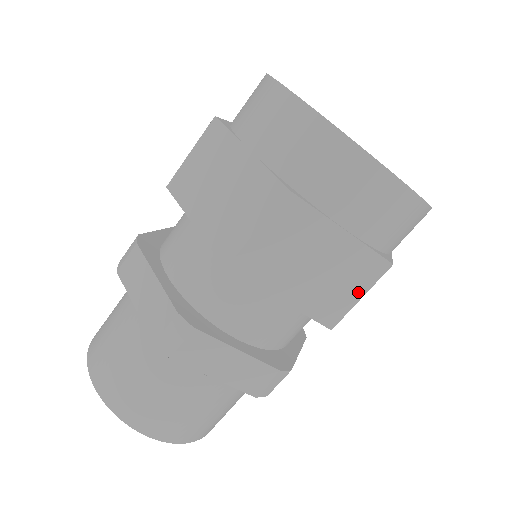
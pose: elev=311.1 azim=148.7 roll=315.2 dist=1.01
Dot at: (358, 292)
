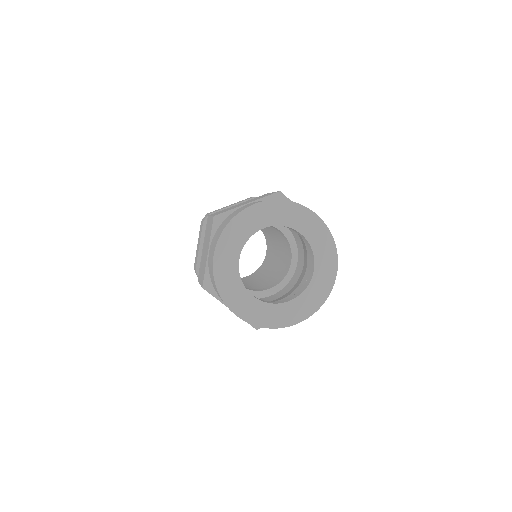
Dot at: occluded
